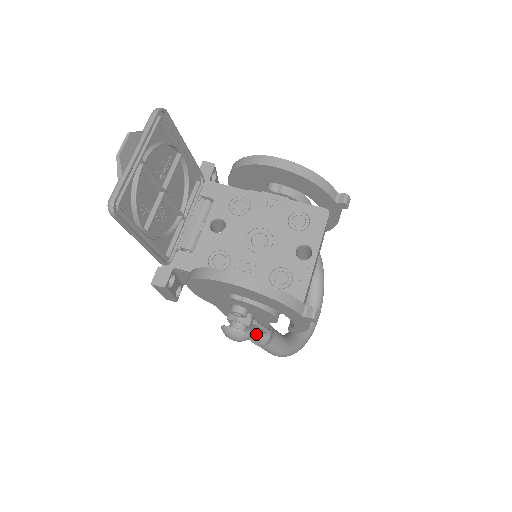
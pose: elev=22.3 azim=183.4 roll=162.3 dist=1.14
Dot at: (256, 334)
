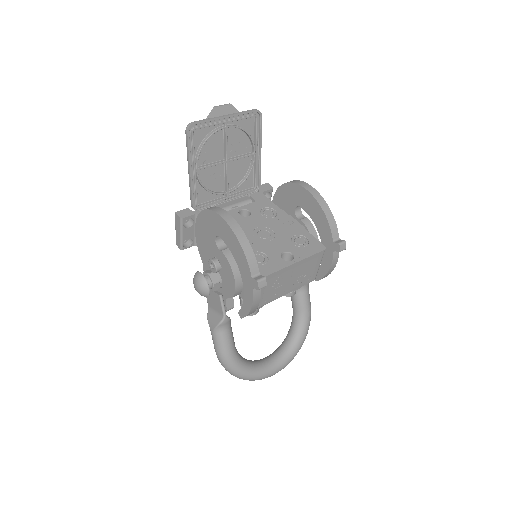
Dot at: (215, 315)
